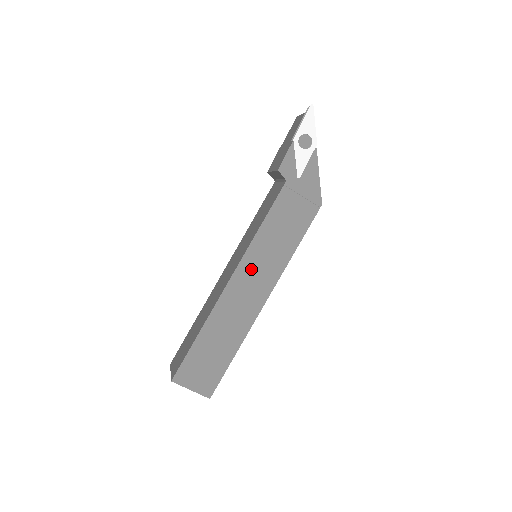
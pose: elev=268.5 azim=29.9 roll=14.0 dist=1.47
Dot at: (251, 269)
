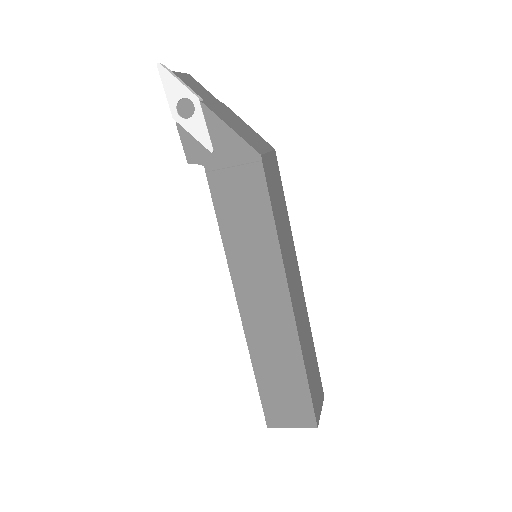
Dot at: (248, 281)
